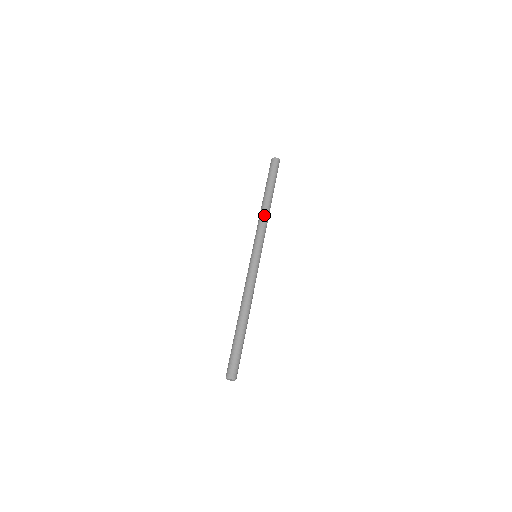
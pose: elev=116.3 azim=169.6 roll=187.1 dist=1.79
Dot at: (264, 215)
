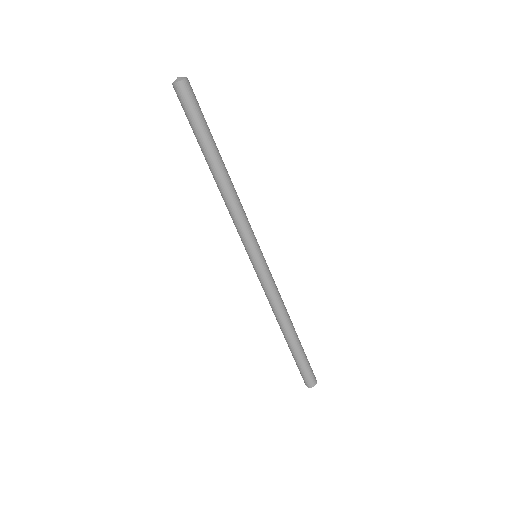
Dot at: (227, 201)
